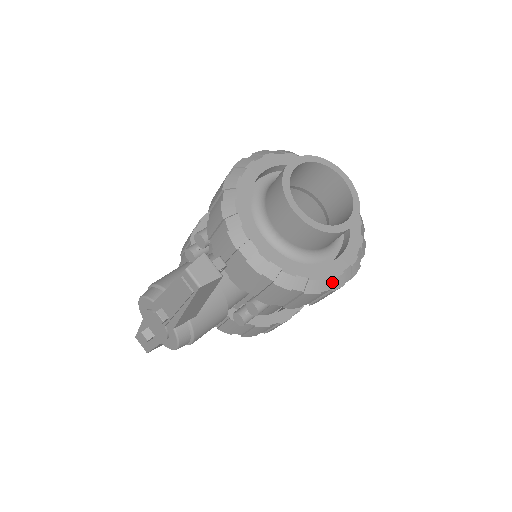
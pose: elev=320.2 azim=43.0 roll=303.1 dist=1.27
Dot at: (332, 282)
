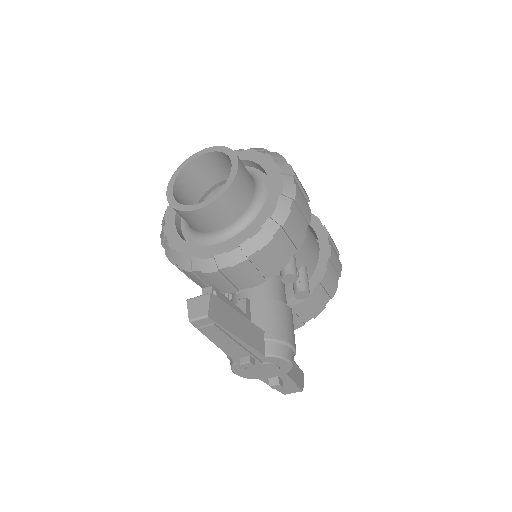
Dot at: (285, 196)
